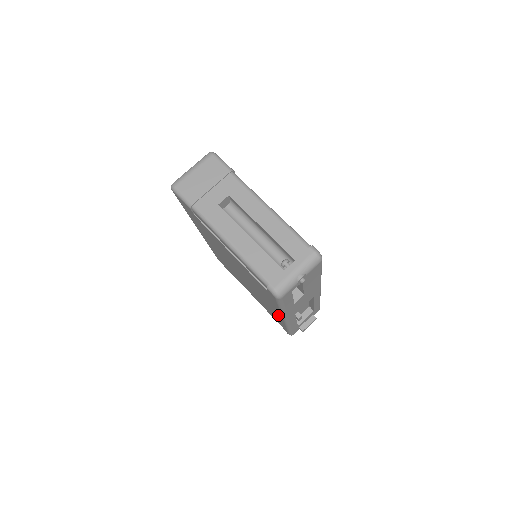
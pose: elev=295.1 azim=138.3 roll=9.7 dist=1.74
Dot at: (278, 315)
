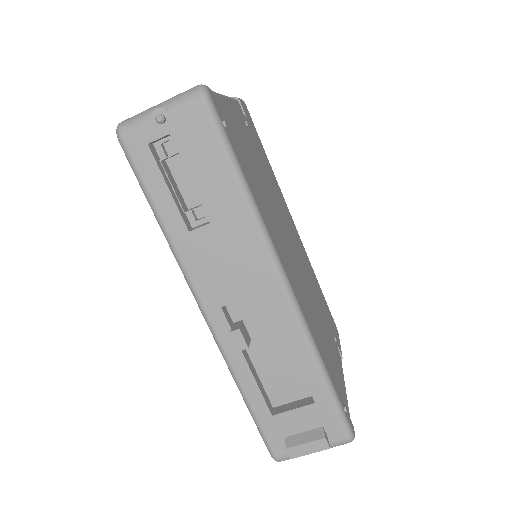
Dot at: occluded
